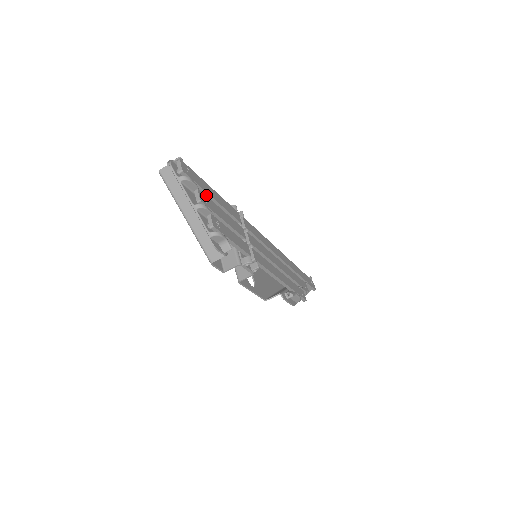
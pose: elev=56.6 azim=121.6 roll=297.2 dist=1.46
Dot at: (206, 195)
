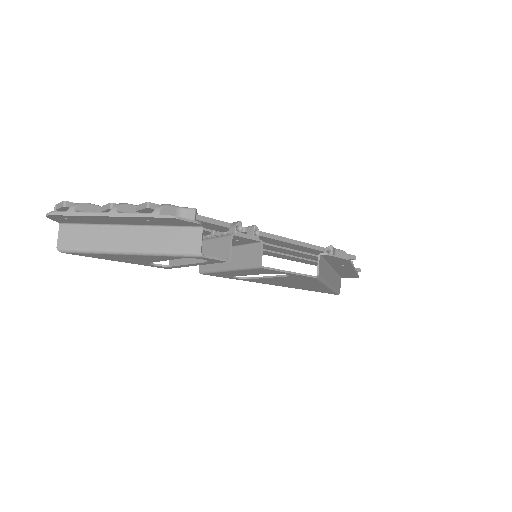
Dot at: occluded
